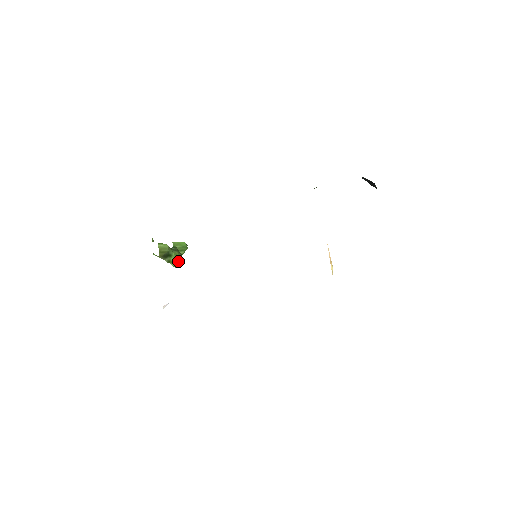
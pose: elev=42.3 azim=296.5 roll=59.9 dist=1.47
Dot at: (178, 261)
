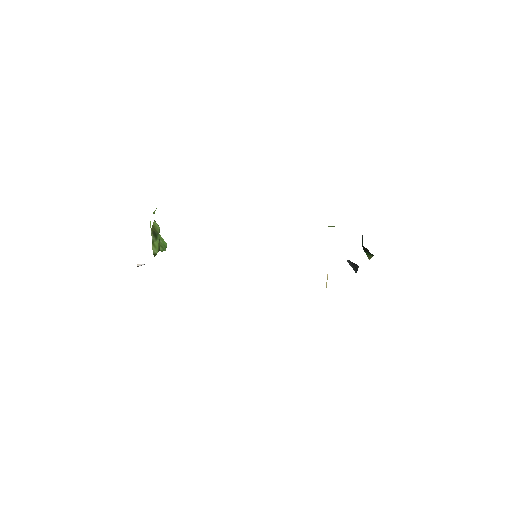
Dot at: (158, 249)
